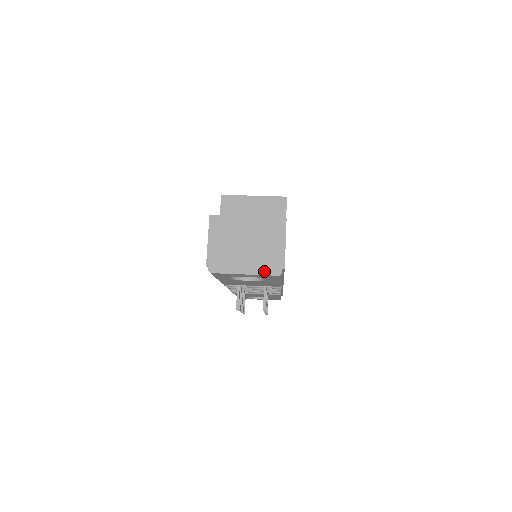
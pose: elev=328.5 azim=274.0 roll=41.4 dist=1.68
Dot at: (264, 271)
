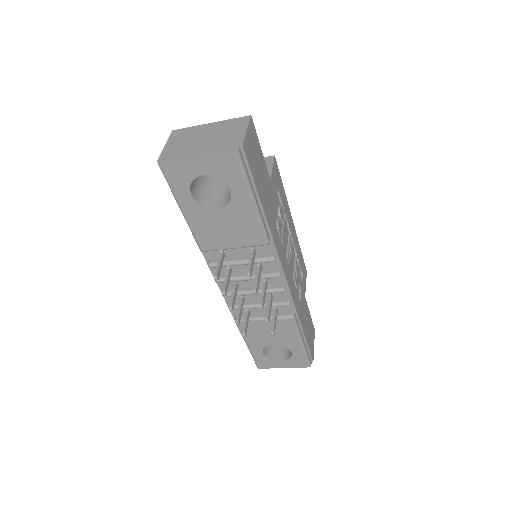
Dot at: (218, 152)
